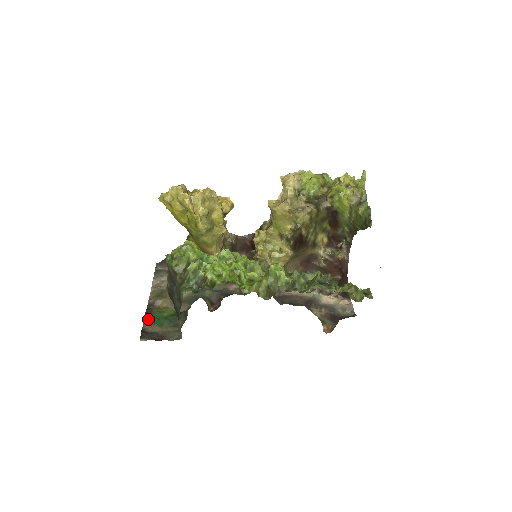
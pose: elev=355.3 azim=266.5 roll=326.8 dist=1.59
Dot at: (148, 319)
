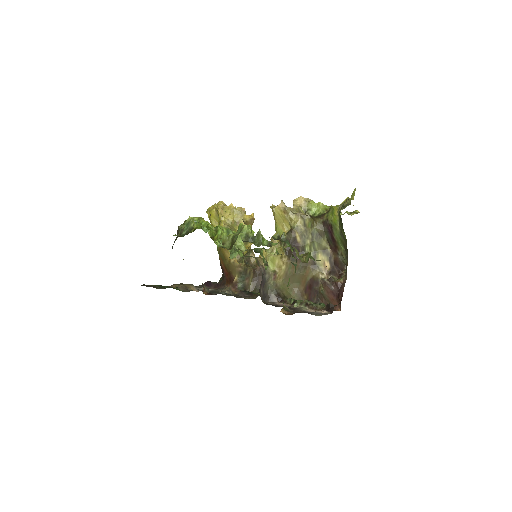
Dot at: occluded
